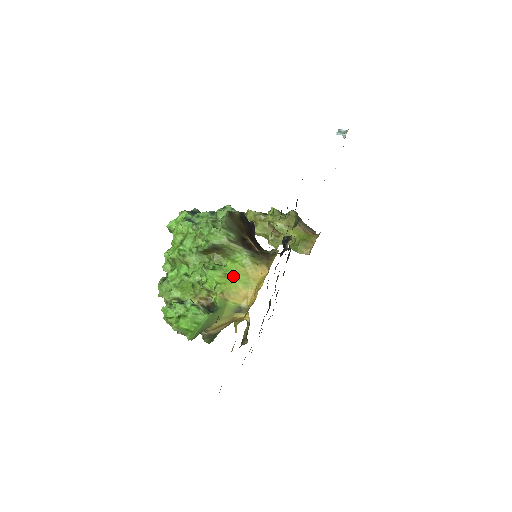
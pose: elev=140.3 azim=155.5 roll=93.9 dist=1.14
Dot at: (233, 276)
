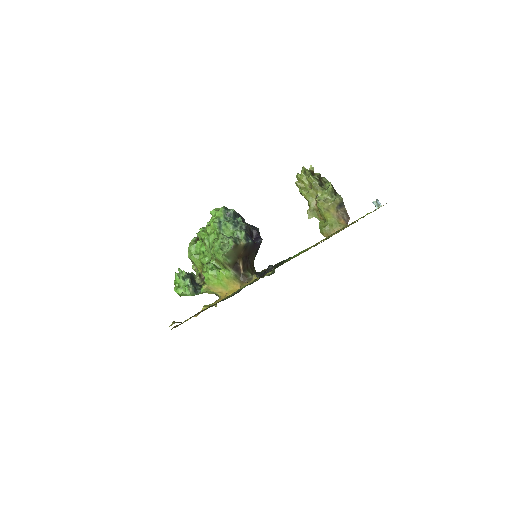
Dot at: (219, 280)
